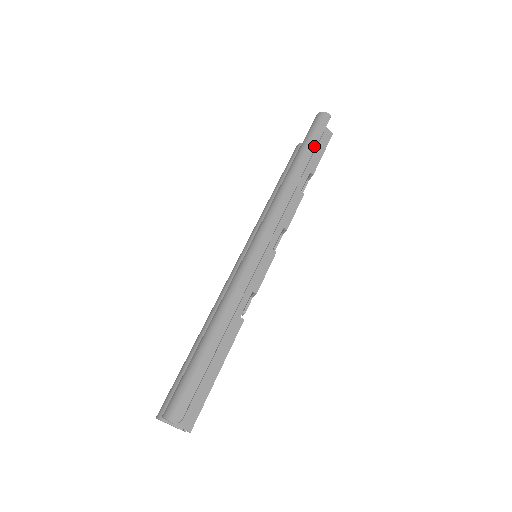
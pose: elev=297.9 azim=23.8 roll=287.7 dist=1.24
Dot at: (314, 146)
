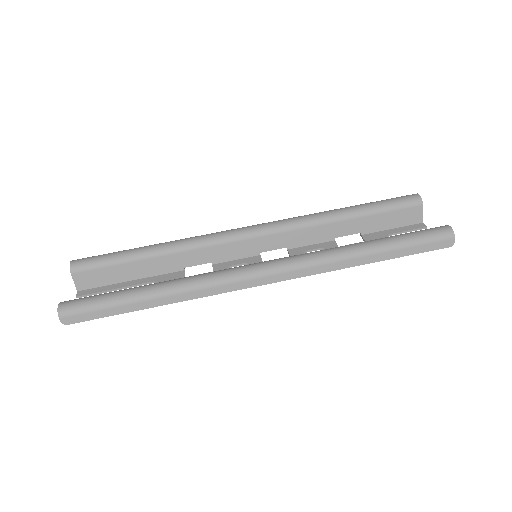
Dot at: (401, 255)
